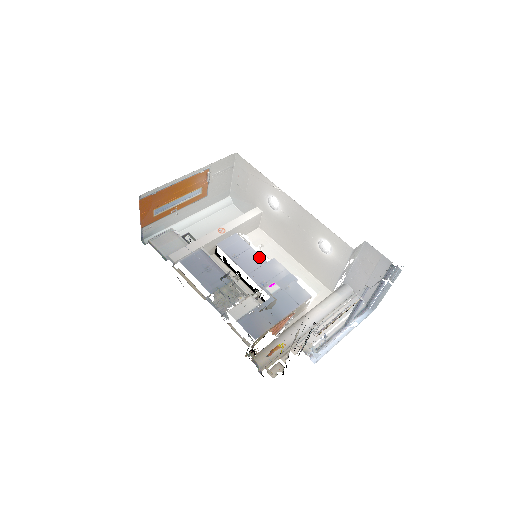
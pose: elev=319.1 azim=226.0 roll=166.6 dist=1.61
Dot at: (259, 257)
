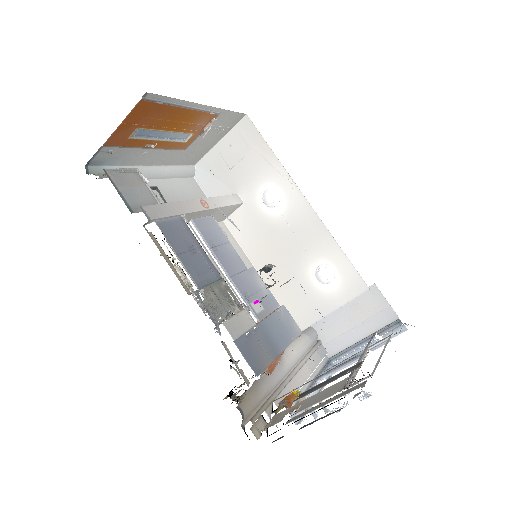
Dot at: (239, 259)
